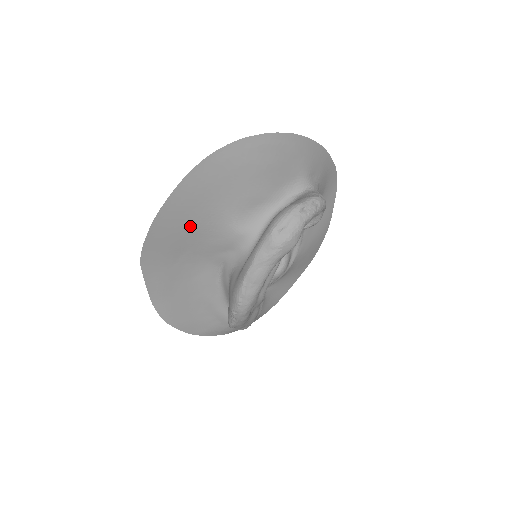
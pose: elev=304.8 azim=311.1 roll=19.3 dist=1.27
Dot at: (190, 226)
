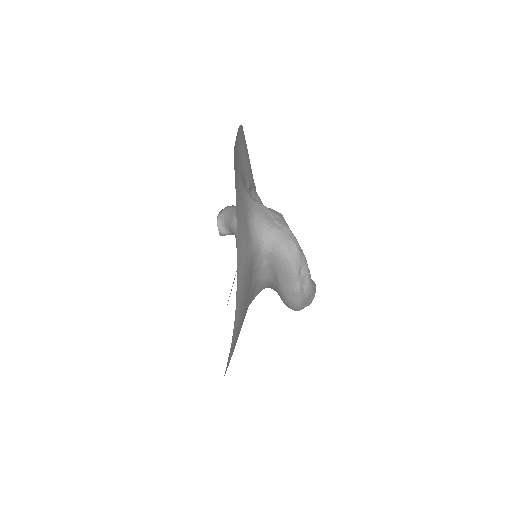
Dot at: occluded
